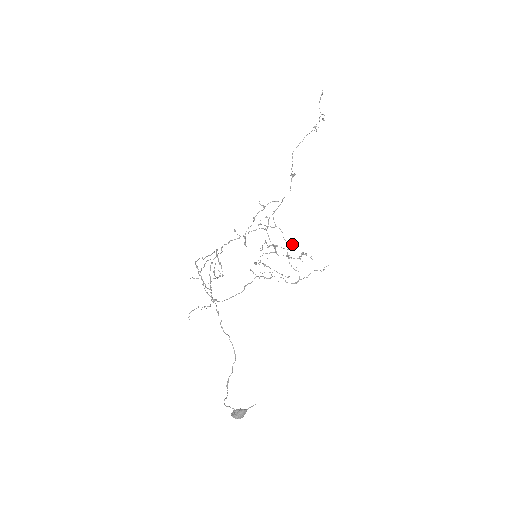
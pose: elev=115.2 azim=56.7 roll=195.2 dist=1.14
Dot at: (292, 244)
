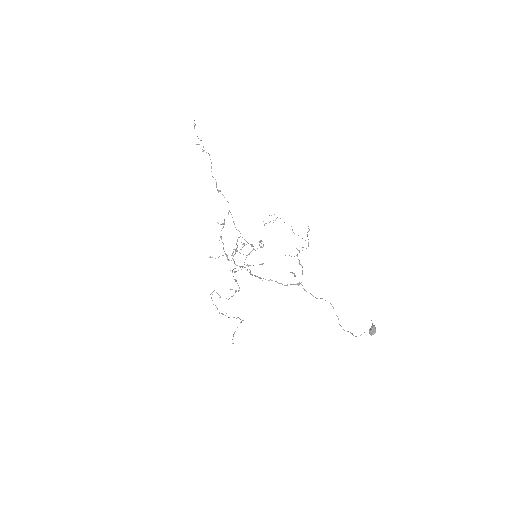
Dot at: (243, 243)
